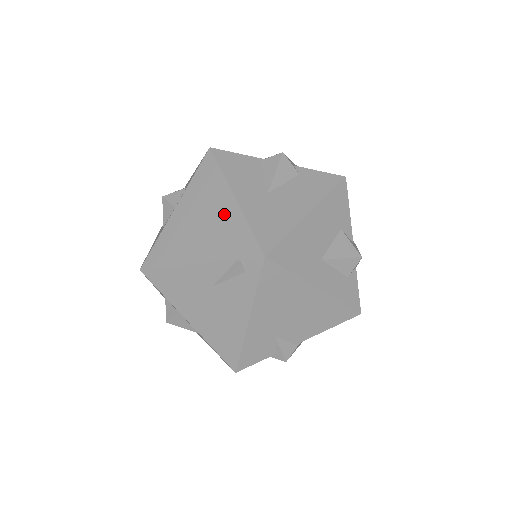
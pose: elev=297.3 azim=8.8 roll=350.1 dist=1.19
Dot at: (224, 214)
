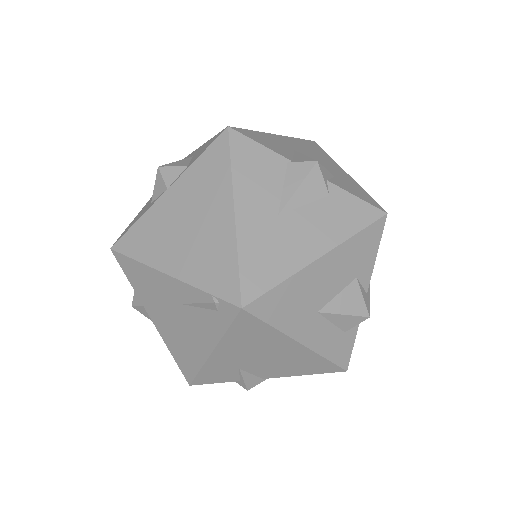
Dot at: (216, 228)
